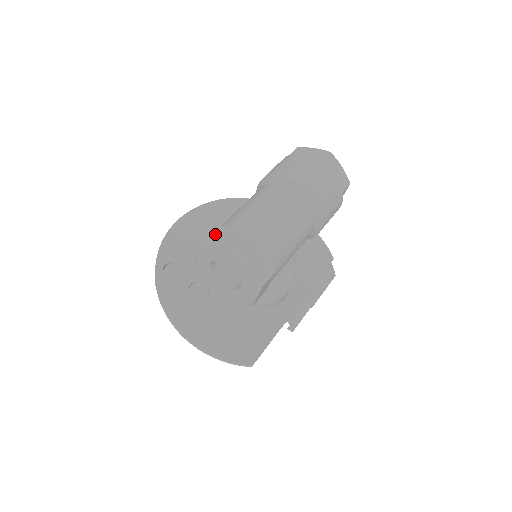
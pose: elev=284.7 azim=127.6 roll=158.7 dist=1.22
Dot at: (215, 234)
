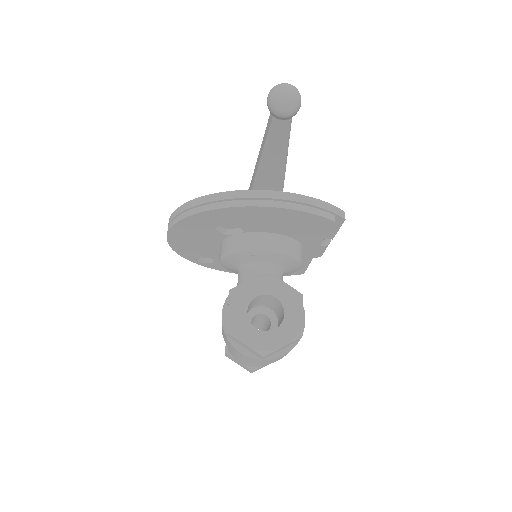
Dot at: (231, 359)
